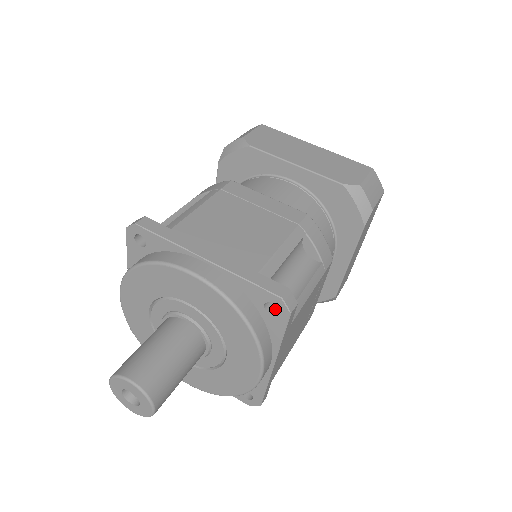
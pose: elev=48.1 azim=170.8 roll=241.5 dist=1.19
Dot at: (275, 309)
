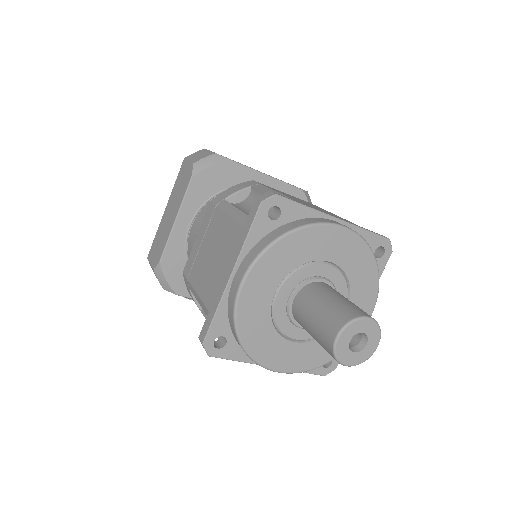
Dot at: occluded
